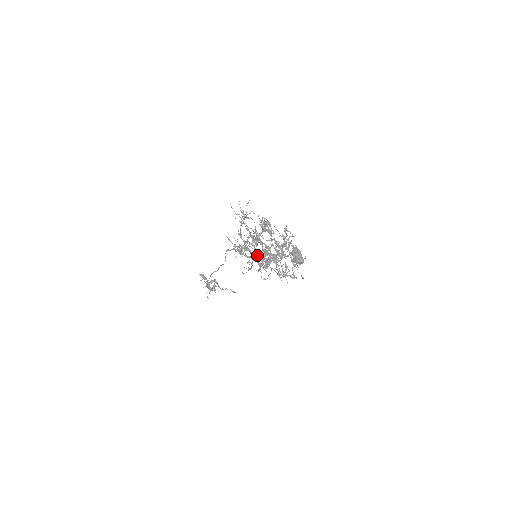
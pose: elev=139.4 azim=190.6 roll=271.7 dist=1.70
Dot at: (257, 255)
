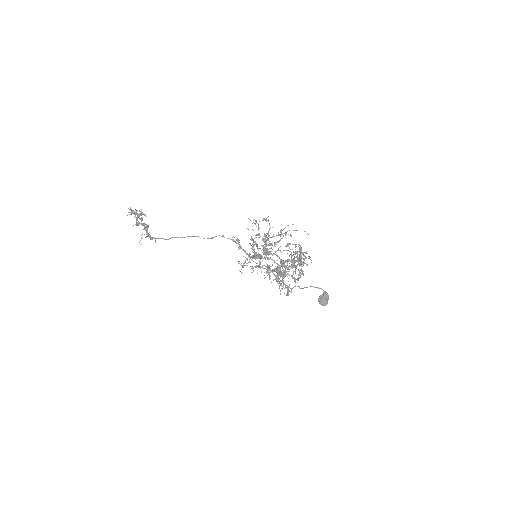
Dot at: (289, 287)
